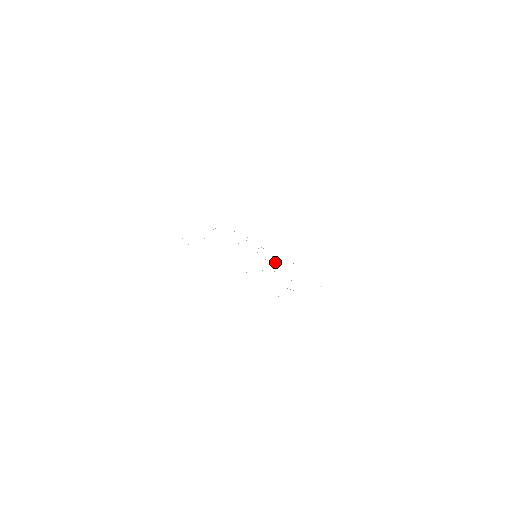
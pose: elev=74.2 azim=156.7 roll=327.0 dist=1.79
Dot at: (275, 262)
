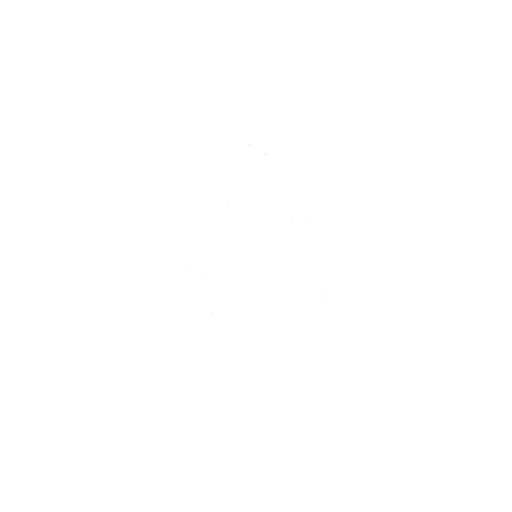
Dot at: occluded
